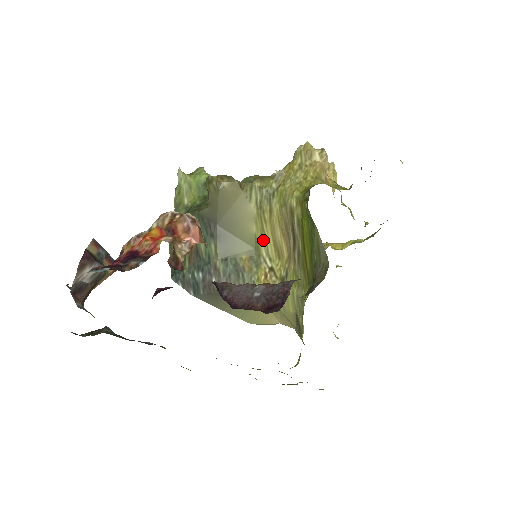
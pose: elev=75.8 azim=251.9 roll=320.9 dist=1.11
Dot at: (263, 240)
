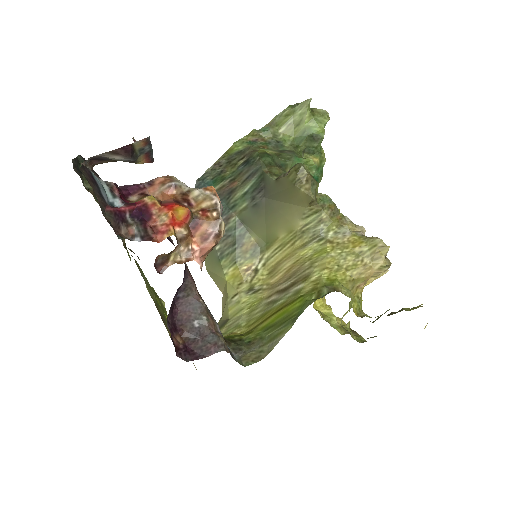
Dot at: (277, 249)
